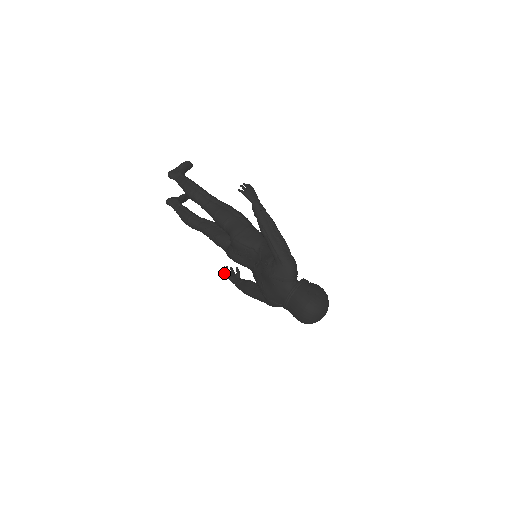
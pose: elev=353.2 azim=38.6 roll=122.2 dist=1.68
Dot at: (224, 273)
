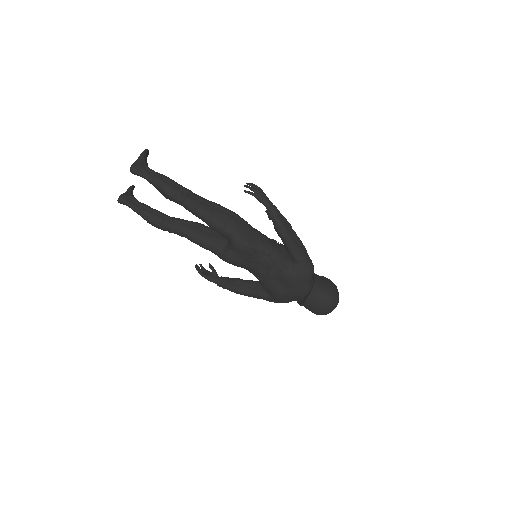
Dot at: (200, 273)
